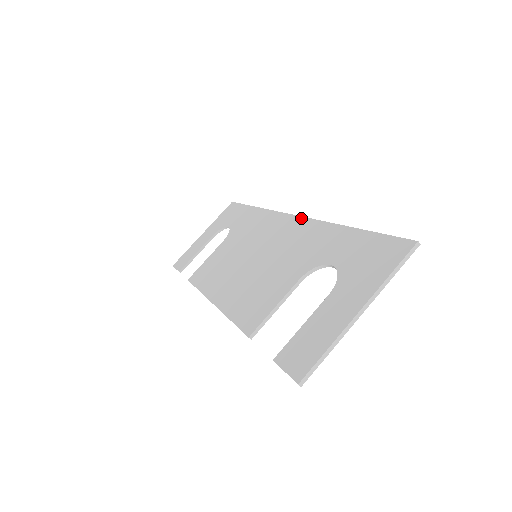
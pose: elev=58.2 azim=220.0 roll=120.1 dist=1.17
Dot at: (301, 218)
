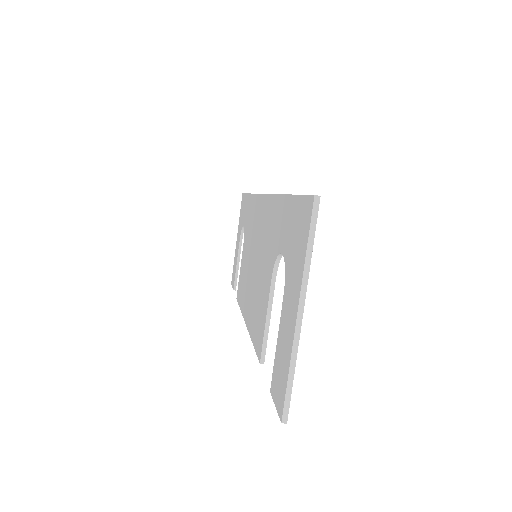
Dot at: (265, 197)
